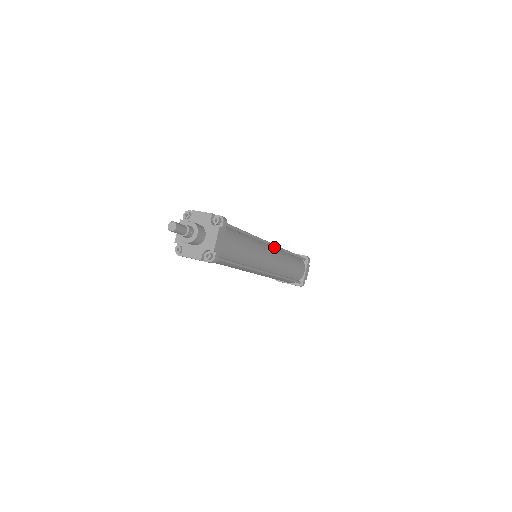
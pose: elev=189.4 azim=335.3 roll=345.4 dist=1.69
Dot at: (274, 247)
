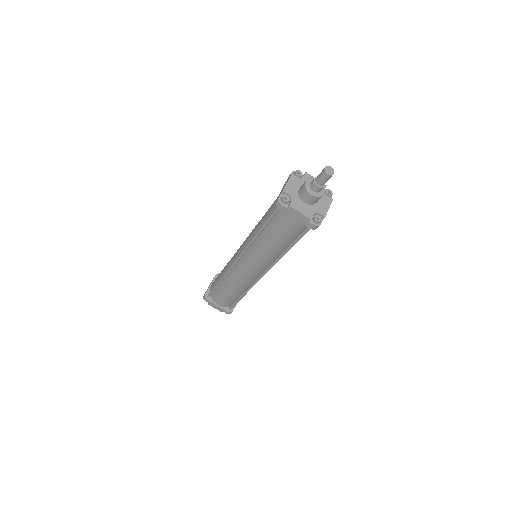
Dot at: occluded
